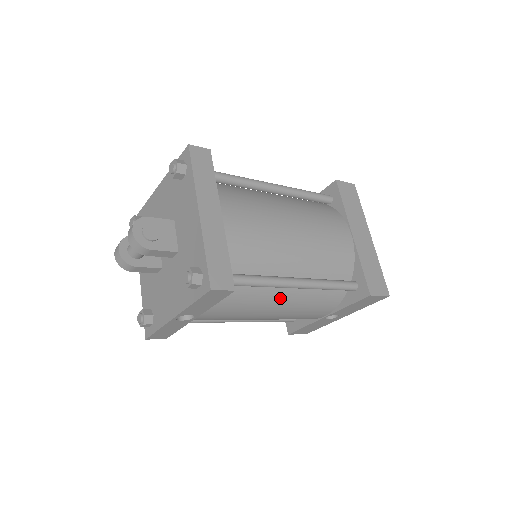
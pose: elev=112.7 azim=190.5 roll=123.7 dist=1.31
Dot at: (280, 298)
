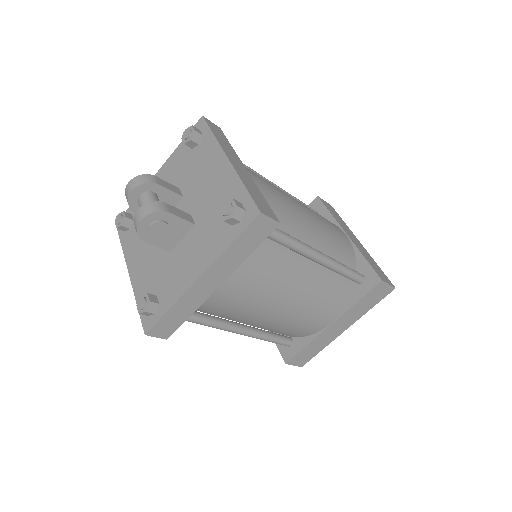
Dot at: occluded
